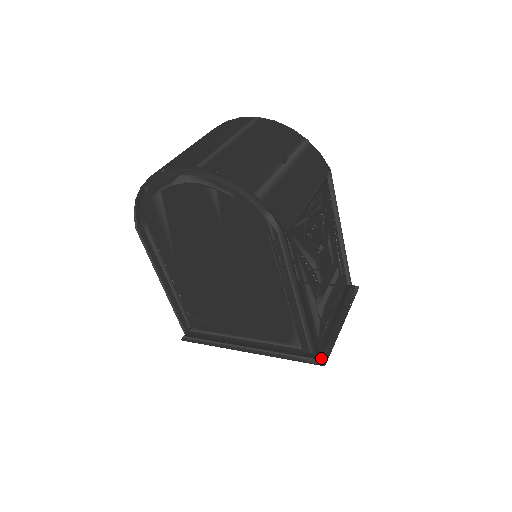
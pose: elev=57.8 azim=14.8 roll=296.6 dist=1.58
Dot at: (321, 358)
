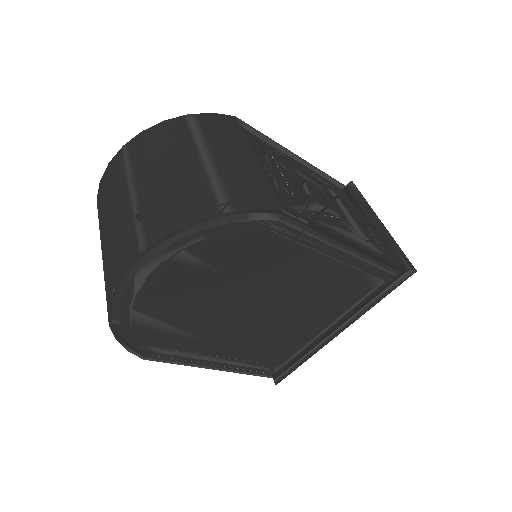
Dot at: (406, 269)
